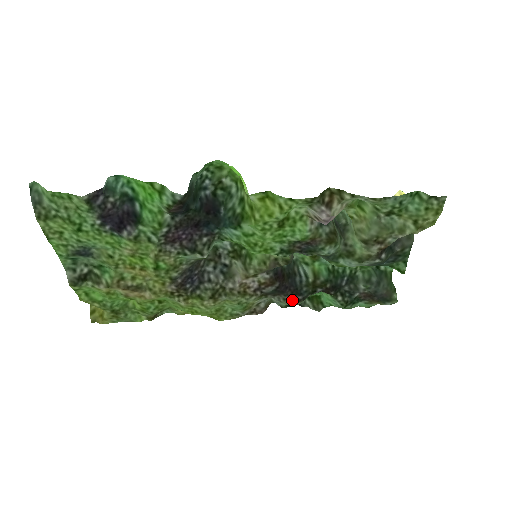
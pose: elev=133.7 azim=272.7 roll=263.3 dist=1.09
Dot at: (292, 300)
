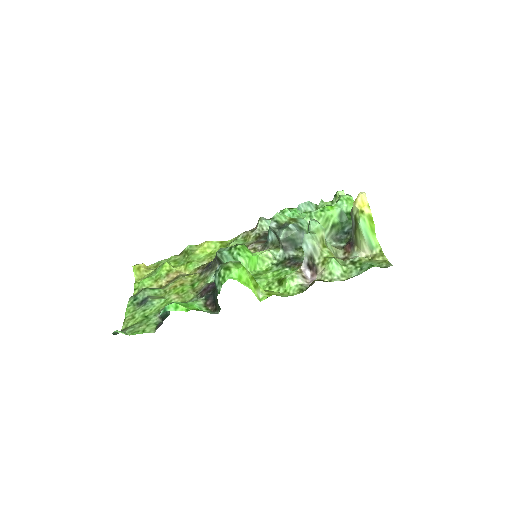
Dot at: occluded
